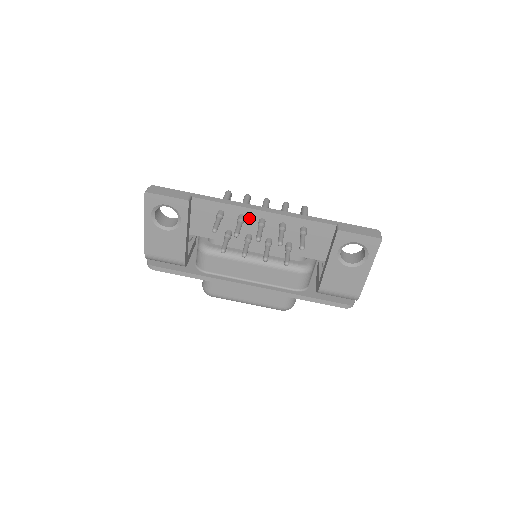
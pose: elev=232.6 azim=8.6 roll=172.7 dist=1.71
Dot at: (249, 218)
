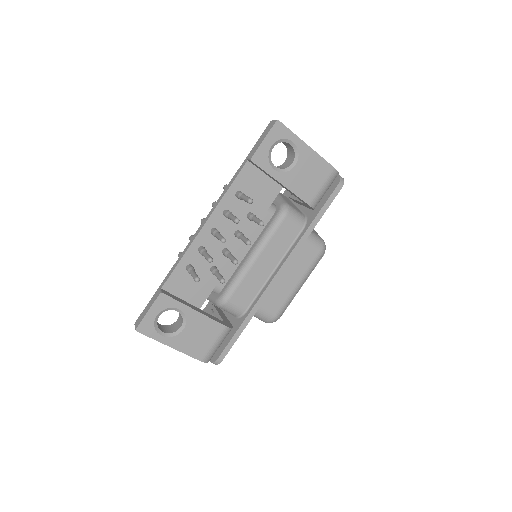
Dot at: (206, 243)
